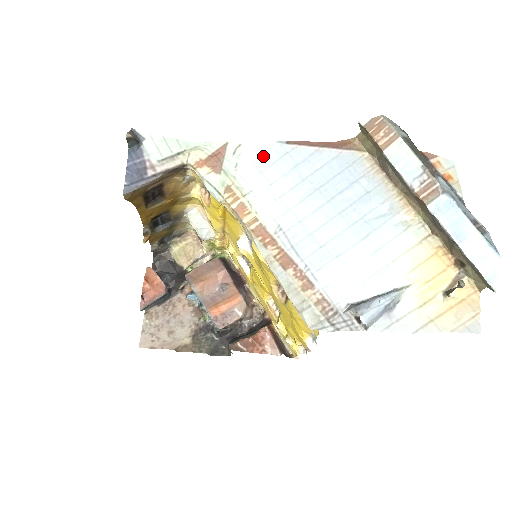
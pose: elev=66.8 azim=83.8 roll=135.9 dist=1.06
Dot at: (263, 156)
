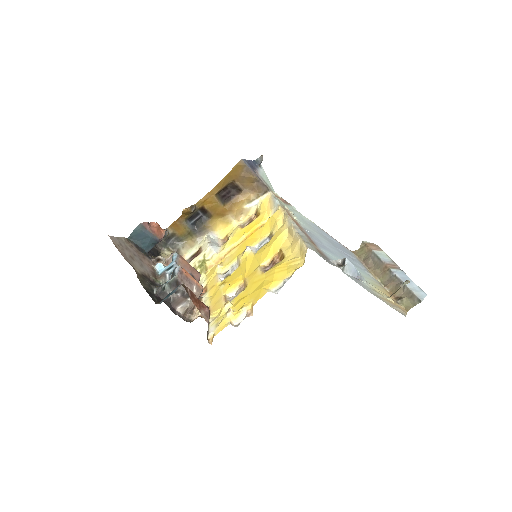
Dot at: (307, 220)
